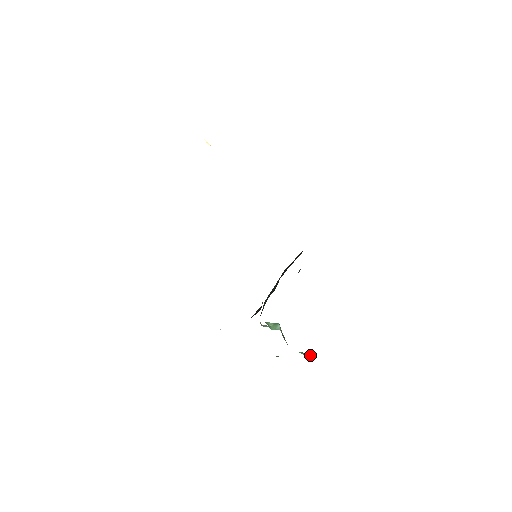
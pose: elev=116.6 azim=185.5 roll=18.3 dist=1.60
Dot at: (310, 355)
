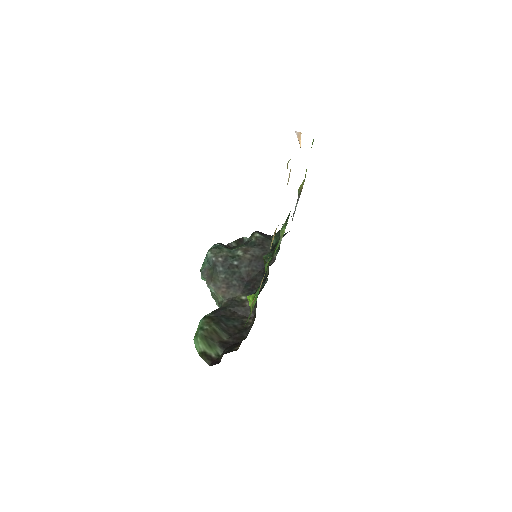
Dot at: occluded
